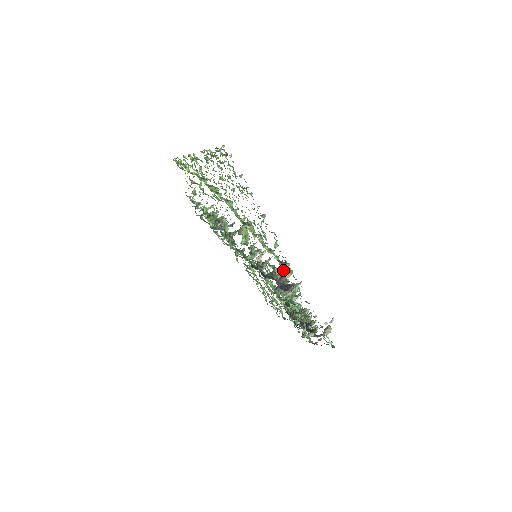
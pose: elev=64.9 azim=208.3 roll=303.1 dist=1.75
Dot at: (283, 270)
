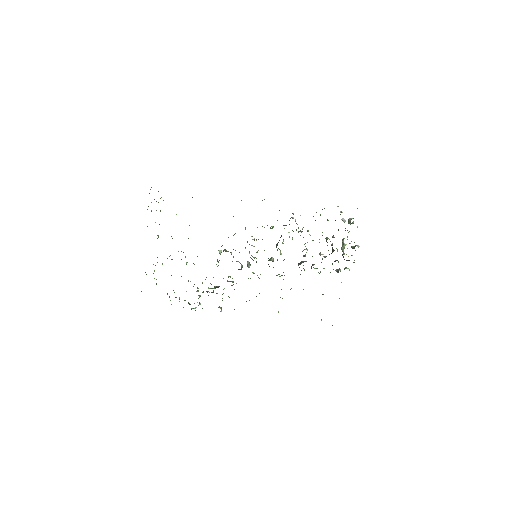
Dot at: occluded
